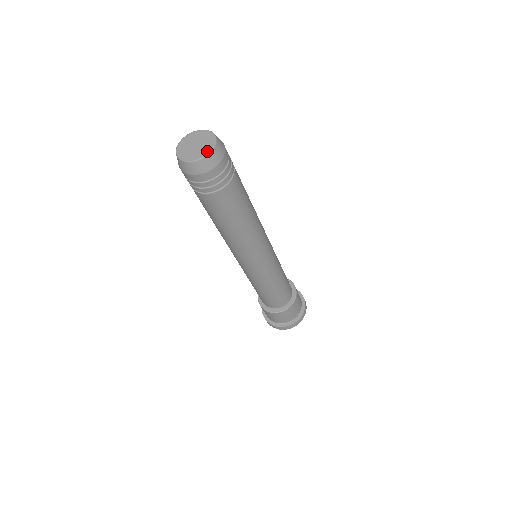
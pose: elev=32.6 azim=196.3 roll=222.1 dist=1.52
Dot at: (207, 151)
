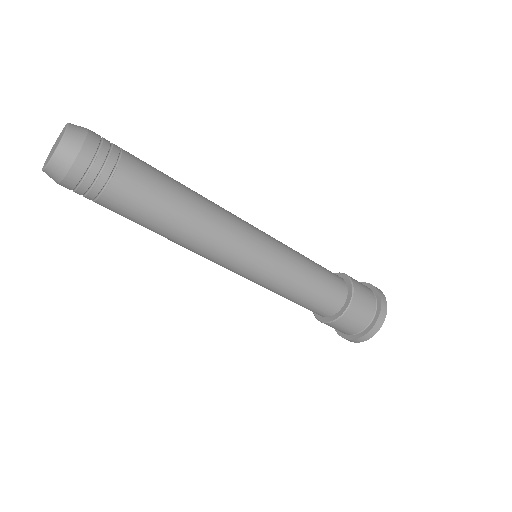
Dot at: (51, 156)
